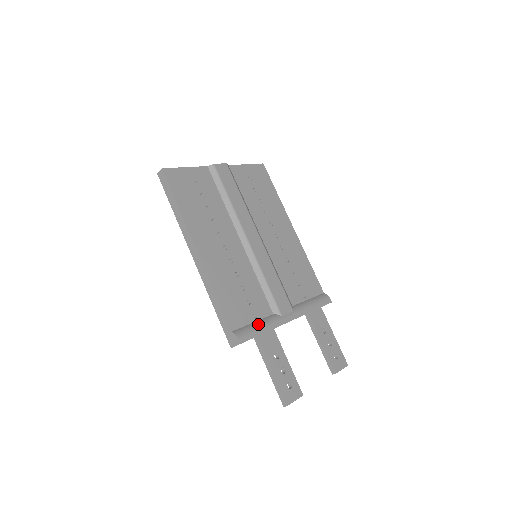
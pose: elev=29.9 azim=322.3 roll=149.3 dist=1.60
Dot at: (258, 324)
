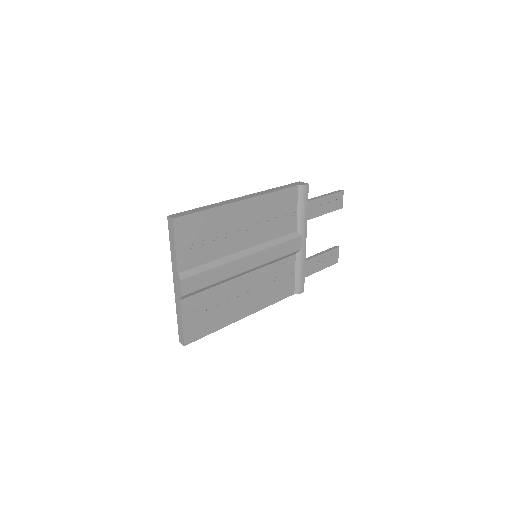
Dot at: (299, 273)
